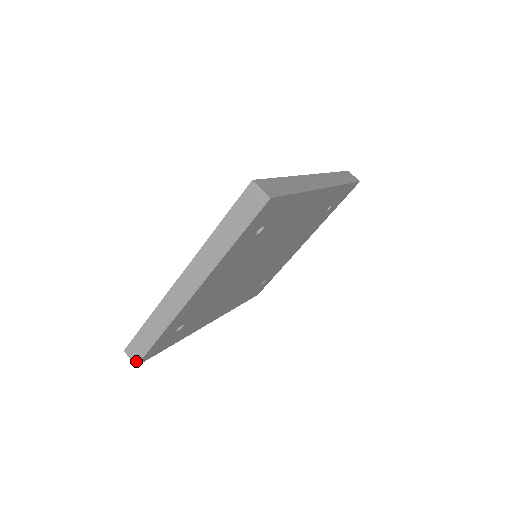
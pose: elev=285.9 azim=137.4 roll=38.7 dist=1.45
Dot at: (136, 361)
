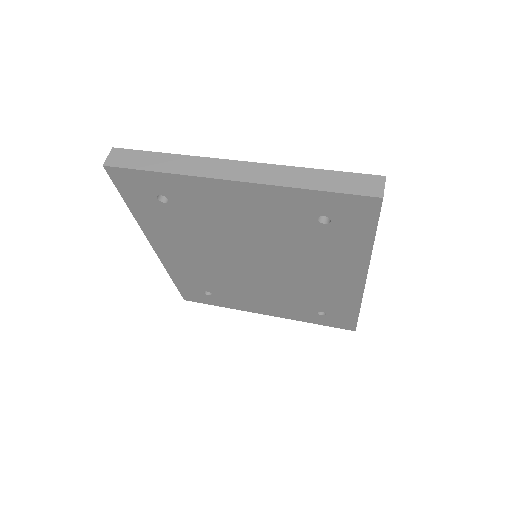
Dot at: (109, 163)
